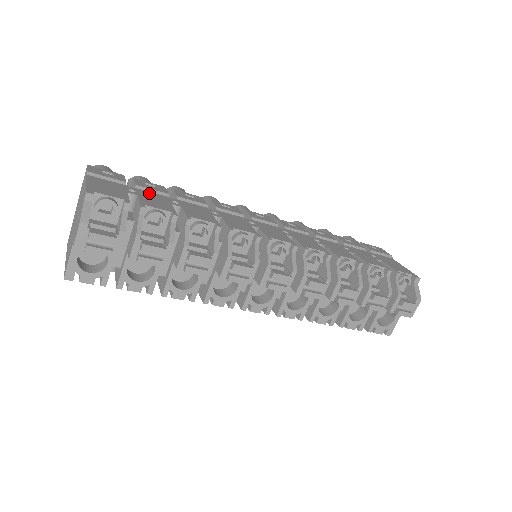
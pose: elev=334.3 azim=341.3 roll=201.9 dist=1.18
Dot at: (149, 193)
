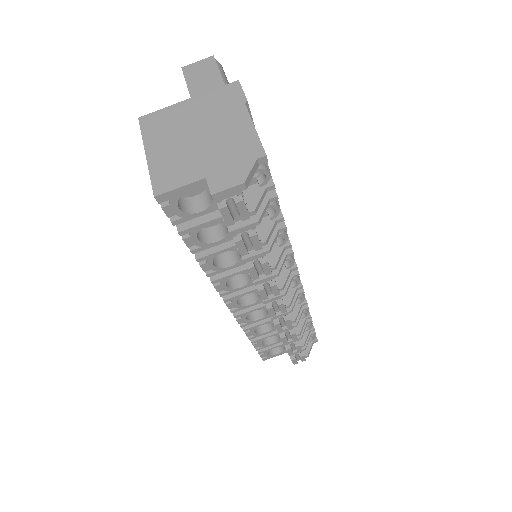
Dot at: occluded
